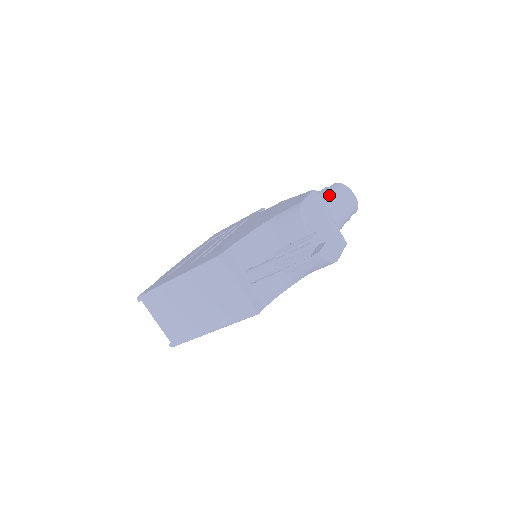
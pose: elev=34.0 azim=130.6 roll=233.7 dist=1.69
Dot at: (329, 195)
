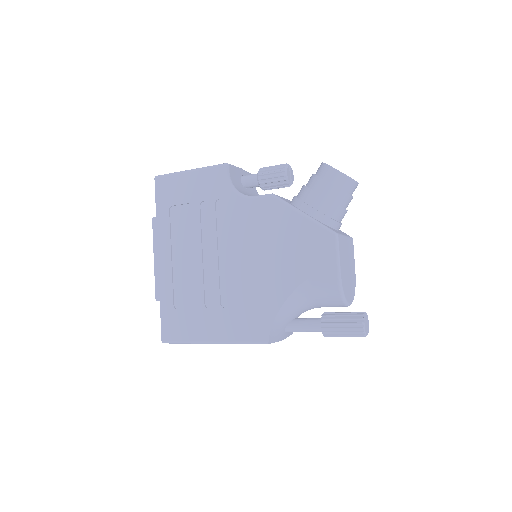
Dot at: (336, 202)
